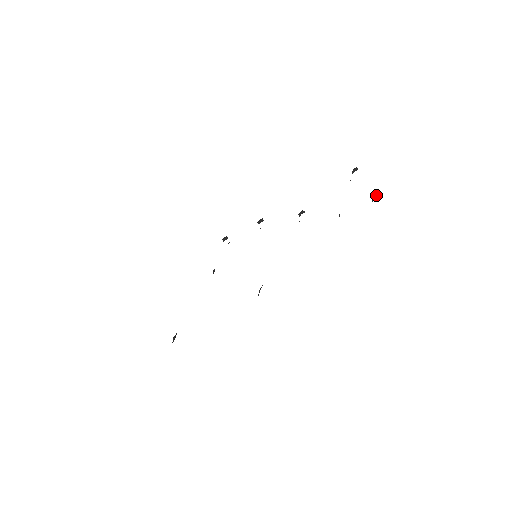
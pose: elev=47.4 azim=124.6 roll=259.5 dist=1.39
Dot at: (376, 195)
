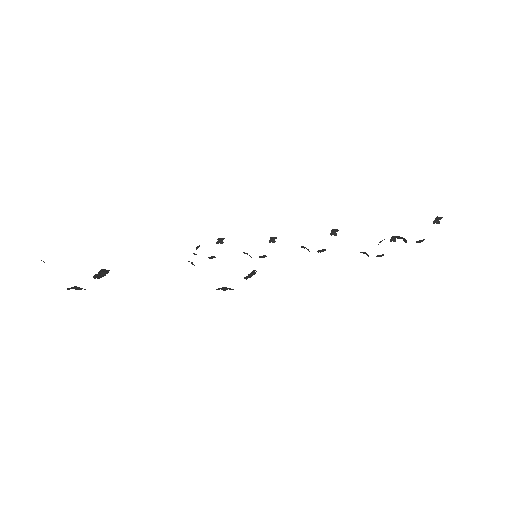
Dot at: occluded
